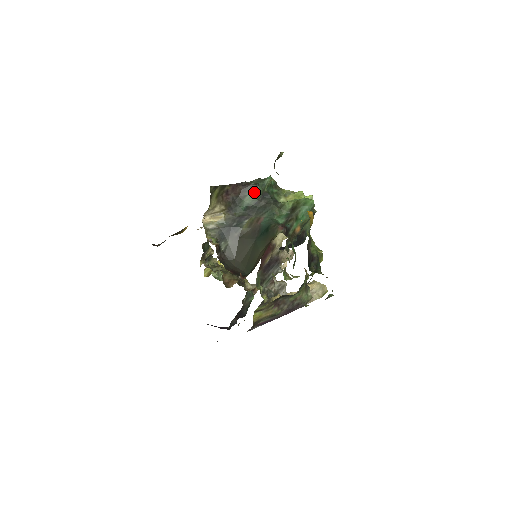
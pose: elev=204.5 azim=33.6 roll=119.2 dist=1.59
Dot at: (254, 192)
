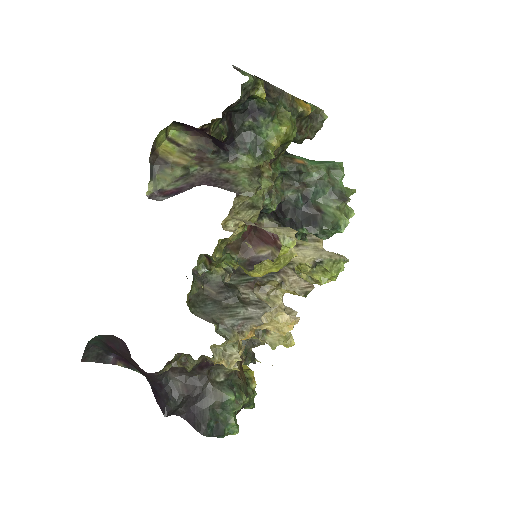
Dot at: occluded
